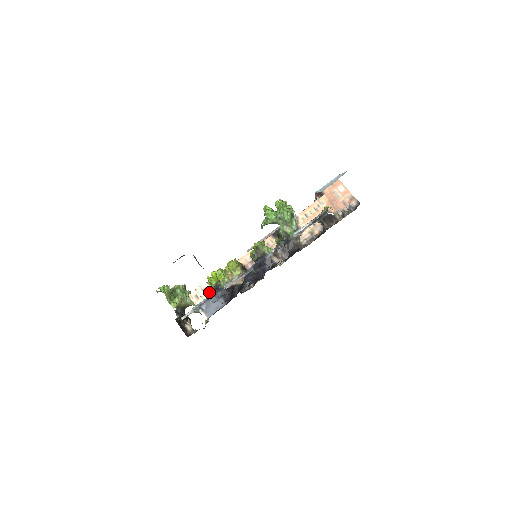
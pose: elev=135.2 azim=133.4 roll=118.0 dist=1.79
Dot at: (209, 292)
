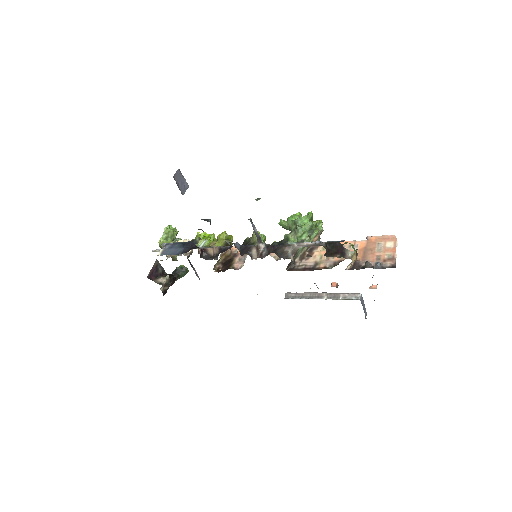
Dot at: occluded
